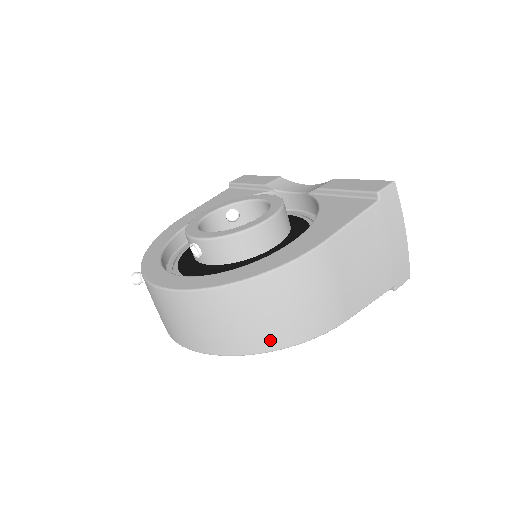
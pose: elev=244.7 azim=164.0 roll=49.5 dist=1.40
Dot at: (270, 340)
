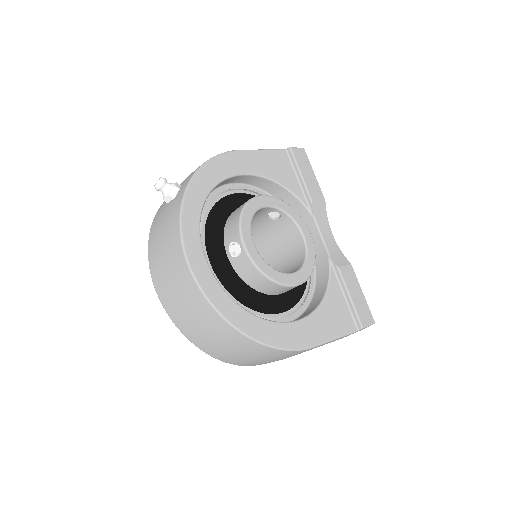
Dot at: (220, 356)
